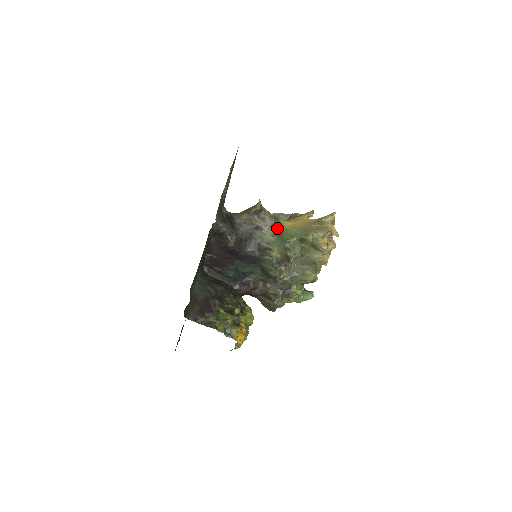
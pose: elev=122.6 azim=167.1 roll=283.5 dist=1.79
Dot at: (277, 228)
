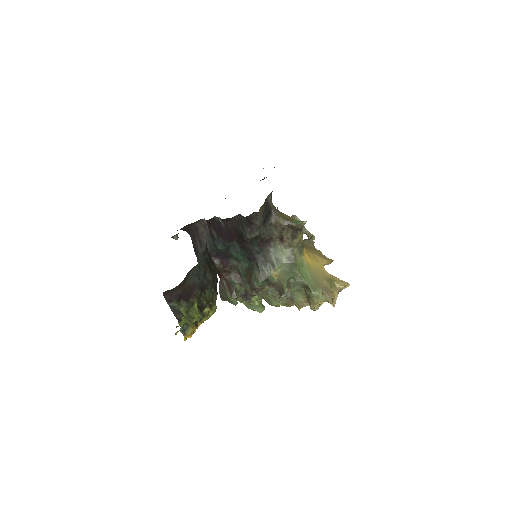
Dot at: (296, 255)
